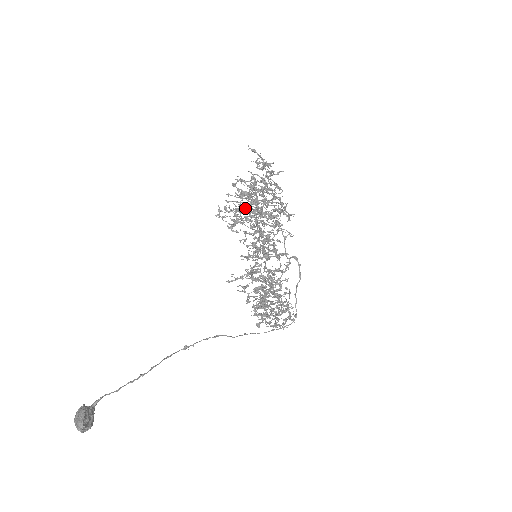
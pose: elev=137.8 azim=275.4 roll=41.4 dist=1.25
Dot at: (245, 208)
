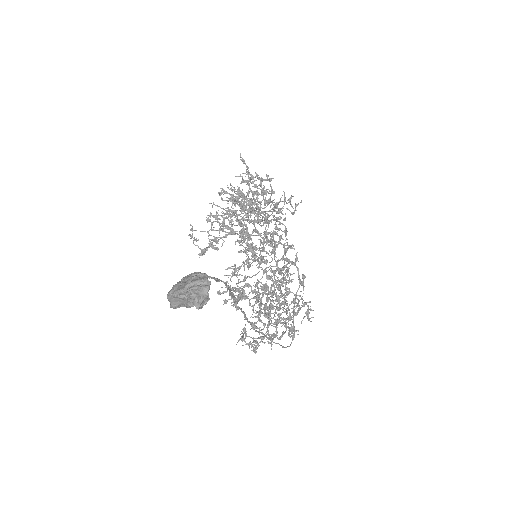
Dot at: (234, 215)
